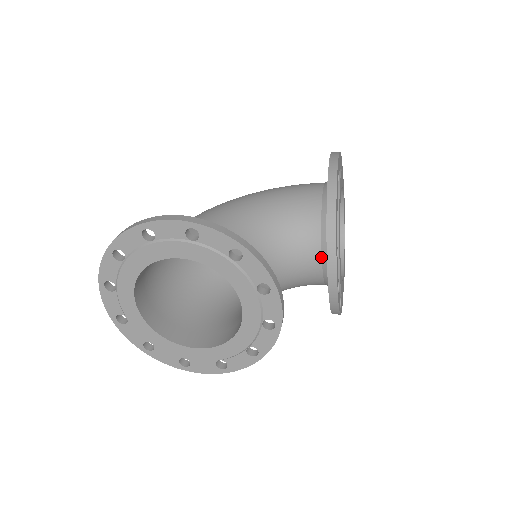
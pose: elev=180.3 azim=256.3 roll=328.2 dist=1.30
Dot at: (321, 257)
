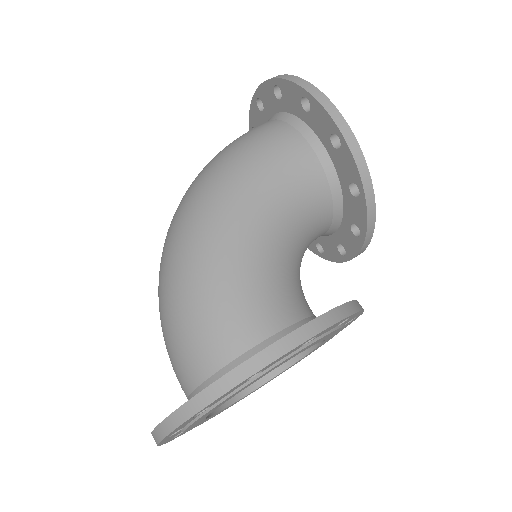
Dot at: (330, 226)
